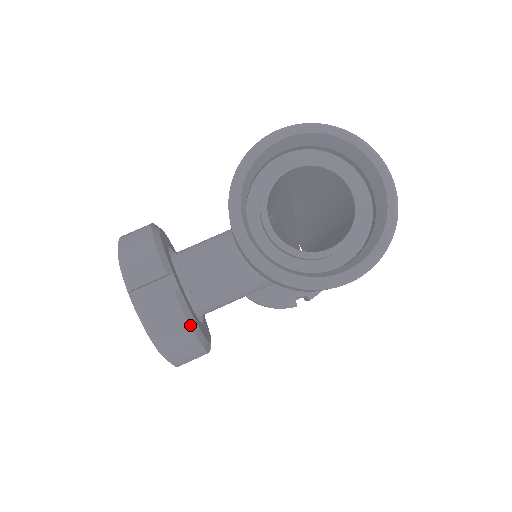
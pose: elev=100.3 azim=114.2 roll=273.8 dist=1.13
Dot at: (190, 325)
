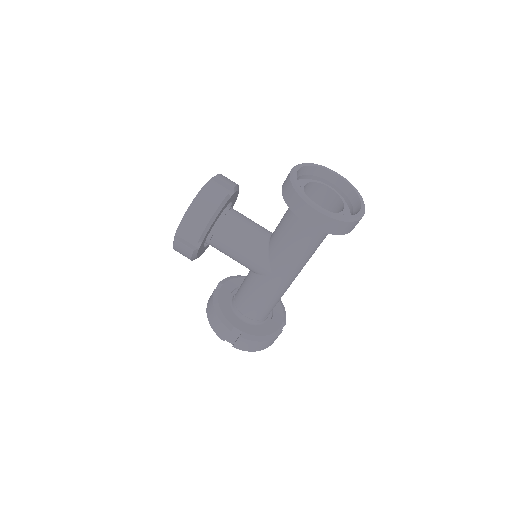
Dot at: (218, 208)
